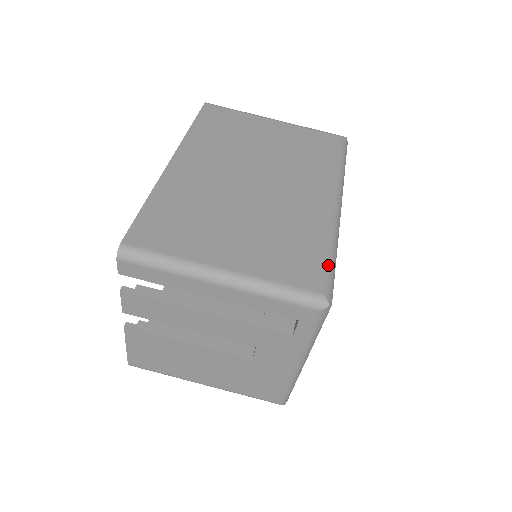
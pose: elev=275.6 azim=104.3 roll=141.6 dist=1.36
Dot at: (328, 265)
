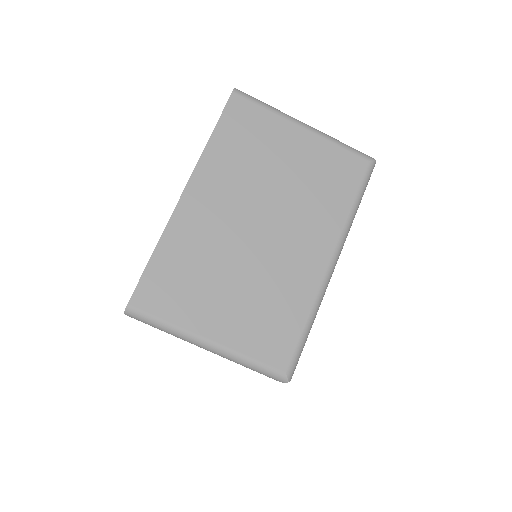
Dot at: (300, 342)
